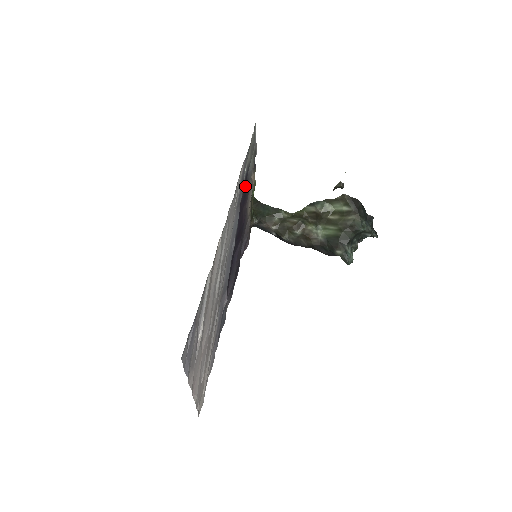
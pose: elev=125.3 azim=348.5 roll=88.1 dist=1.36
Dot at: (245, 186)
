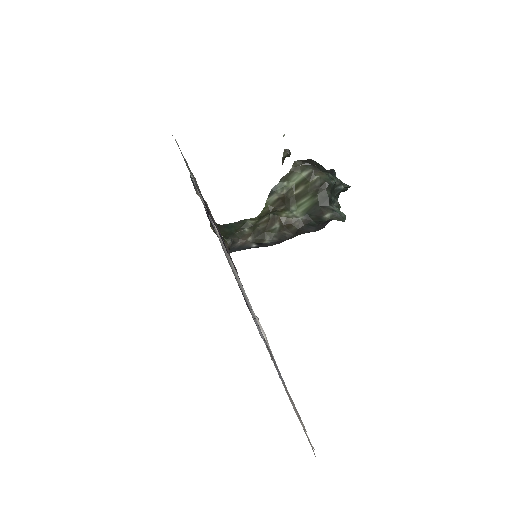
Dot at: occluded
